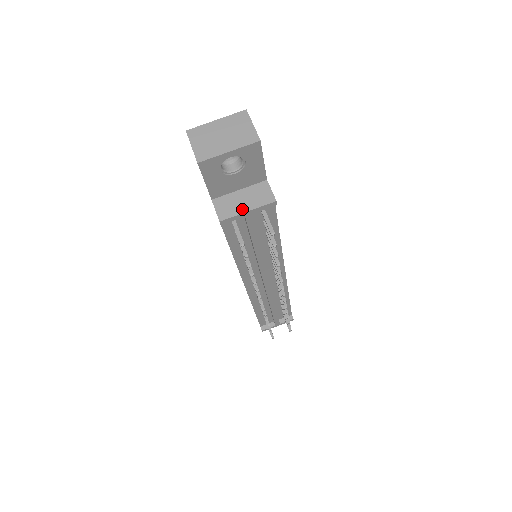
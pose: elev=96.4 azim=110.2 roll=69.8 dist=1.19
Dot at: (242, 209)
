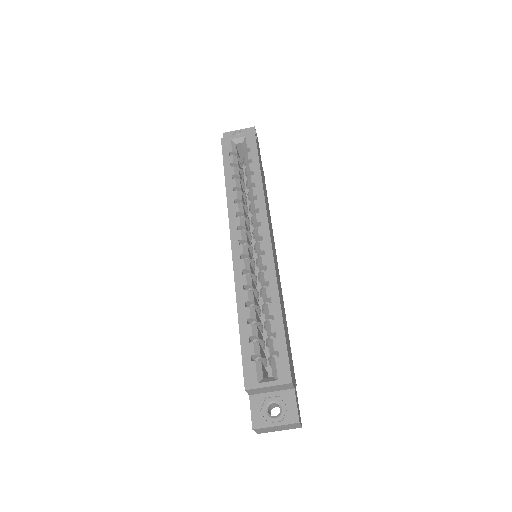
Dot at: occluded
